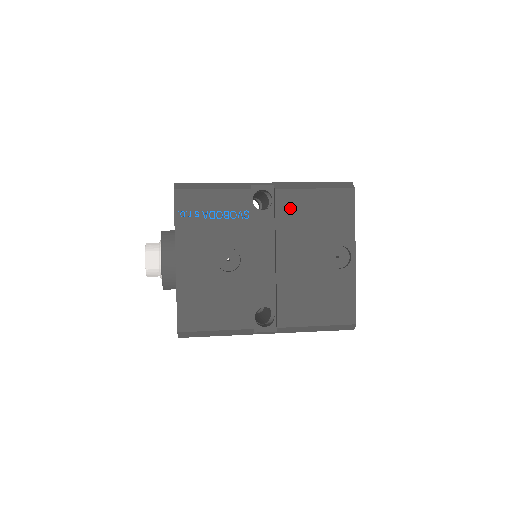
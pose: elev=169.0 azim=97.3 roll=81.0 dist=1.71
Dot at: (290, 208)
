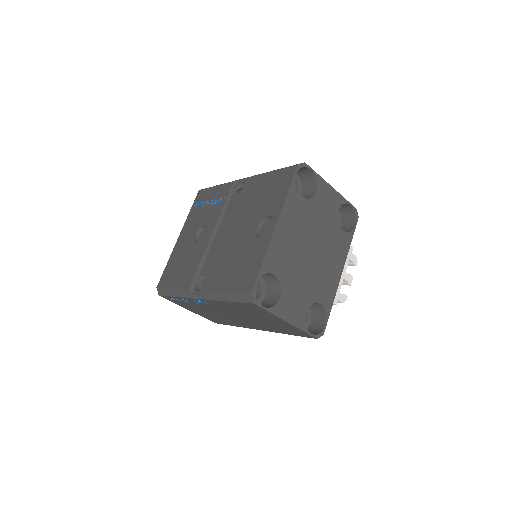
Dot at: (249, 190)
